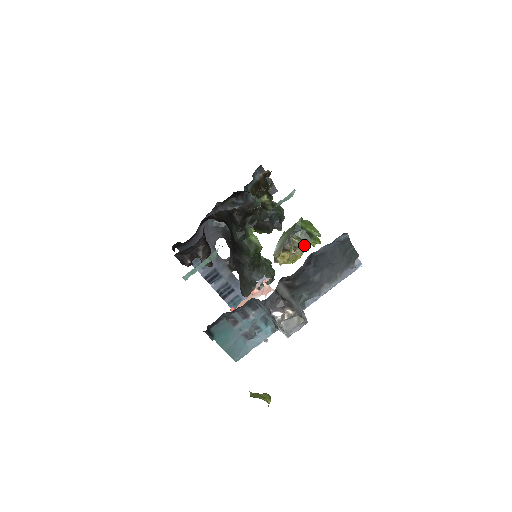
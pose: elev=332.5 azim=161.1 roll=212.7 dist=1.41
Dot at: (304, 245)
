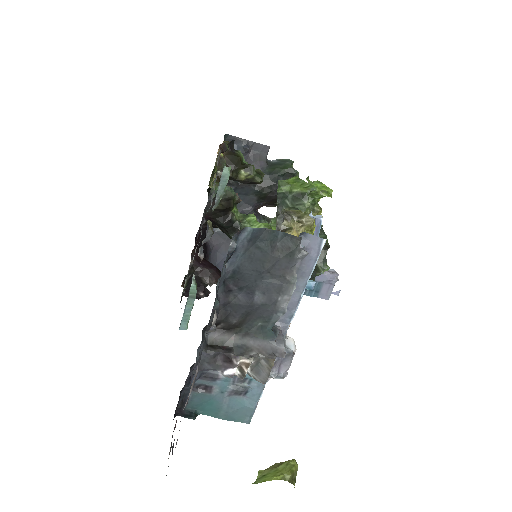
Dot at: occluded
